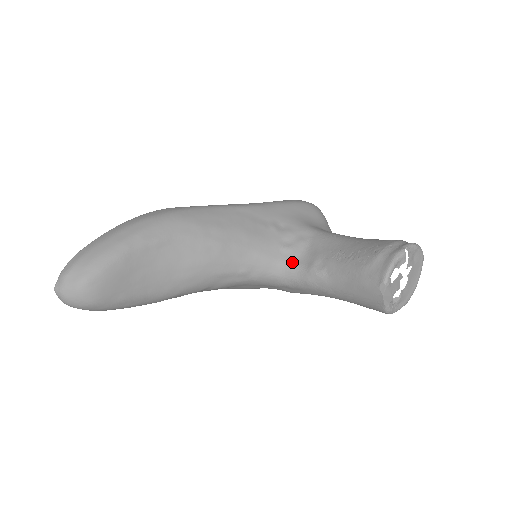
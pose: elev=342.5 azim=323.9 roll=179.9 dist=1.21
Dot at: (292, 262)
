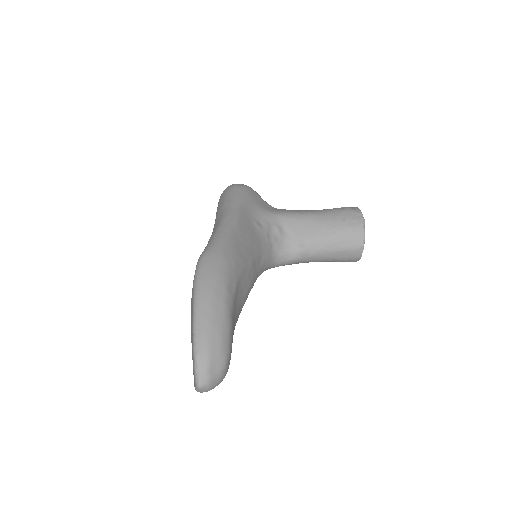
Dot at: (281, 249)
